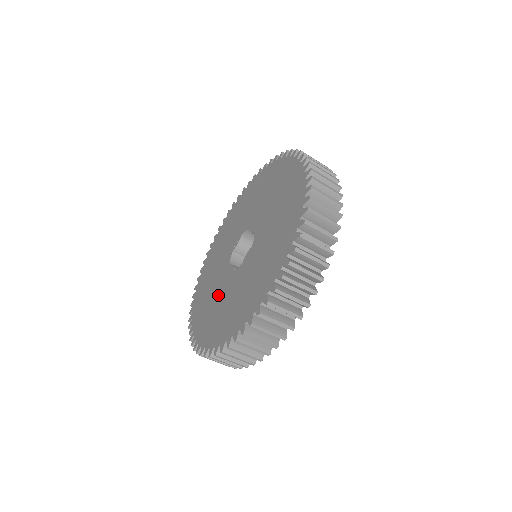
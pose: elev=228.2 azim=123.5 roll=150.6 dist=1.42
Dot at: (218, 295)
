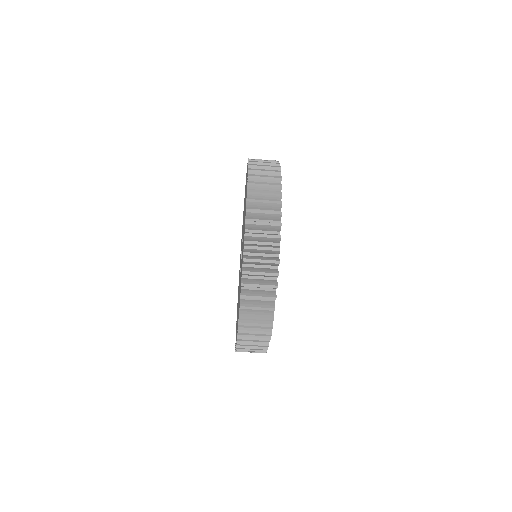
Dot at: occluded
